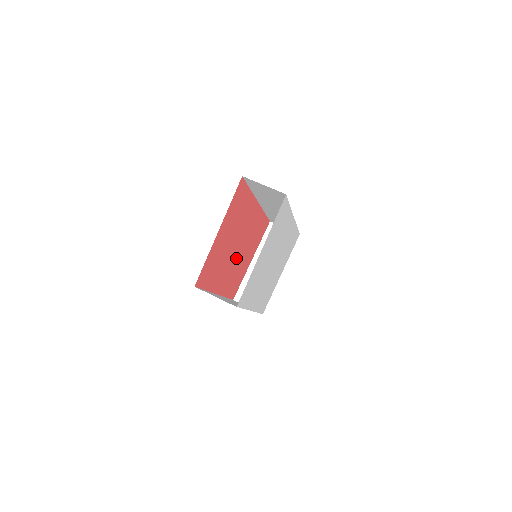
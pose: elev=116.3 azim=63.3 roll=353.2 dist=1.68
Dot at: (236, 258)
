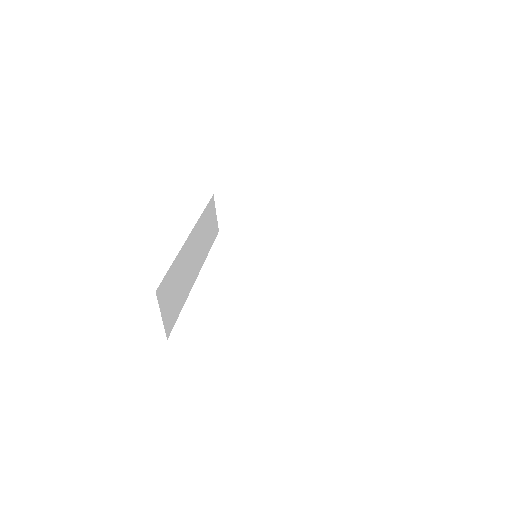
Dot at: occluded
